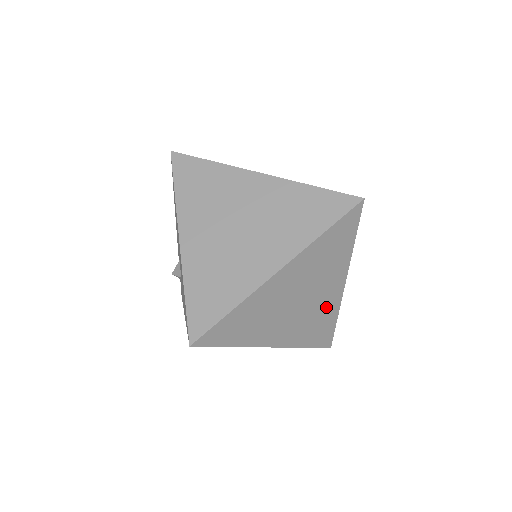
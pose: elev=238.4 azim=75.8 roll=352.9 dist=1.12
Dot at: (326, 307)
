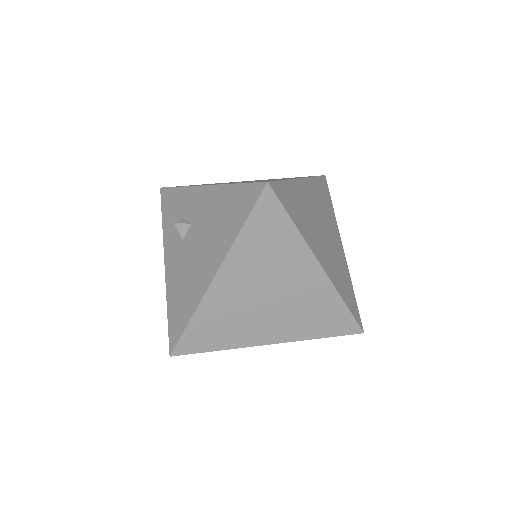
Dot at: occluded
